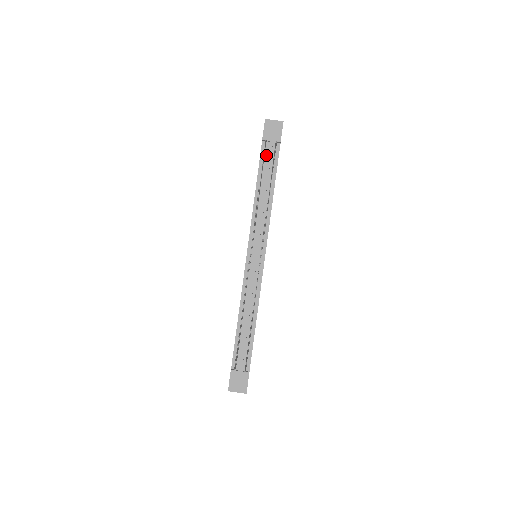
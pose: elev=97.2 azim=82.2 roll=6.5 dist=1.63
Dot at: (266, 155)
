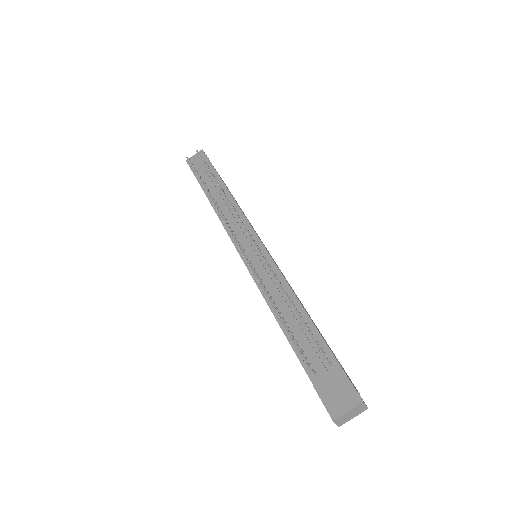
Dot at: (204, 178)
